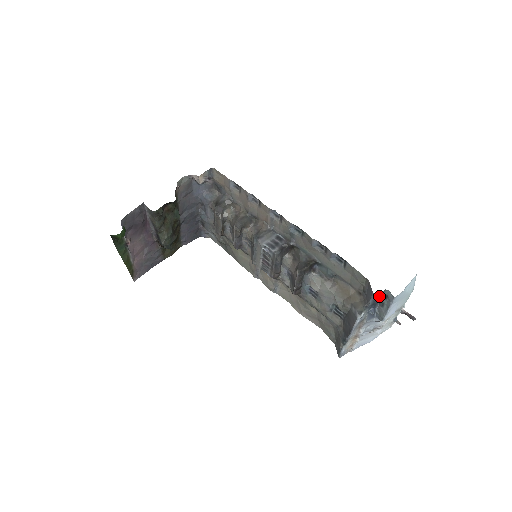
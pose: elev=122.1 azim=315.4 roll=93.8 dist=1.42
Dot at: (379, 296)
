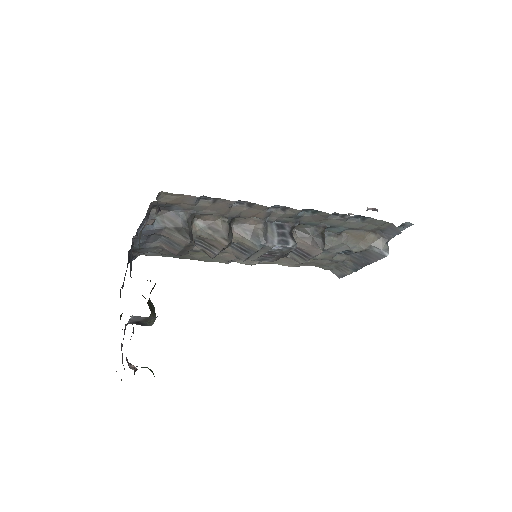
Dot at: occluded
